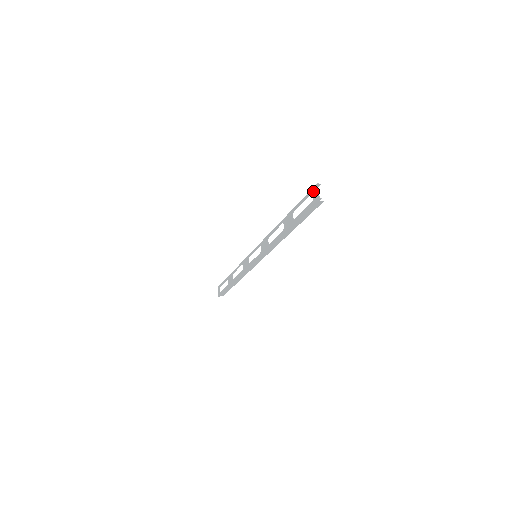
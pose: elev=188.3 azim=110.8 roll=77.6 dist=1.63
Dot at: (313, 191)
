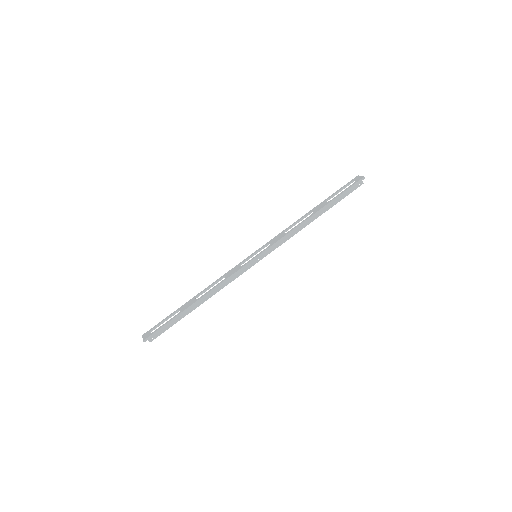
Dot at: (354, 179)
